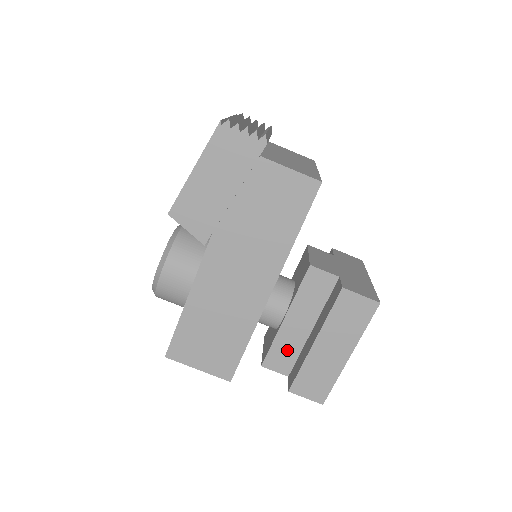
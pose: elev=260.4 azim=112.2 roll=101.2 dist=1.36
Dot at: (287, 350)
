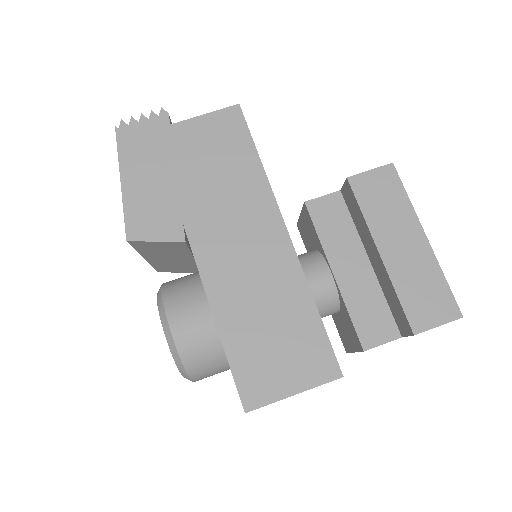
Dot at: (370, 307)
